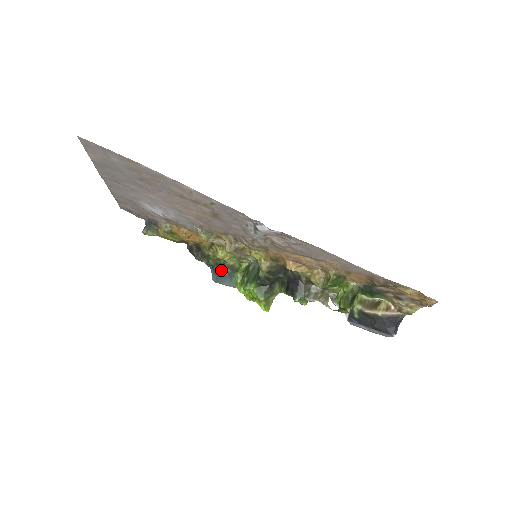
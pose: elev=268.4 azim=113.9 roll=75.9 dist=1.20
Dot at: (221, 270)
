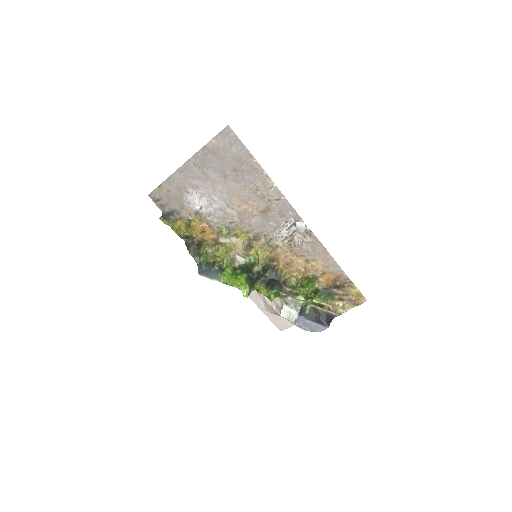
Dot at: (208, 267)
